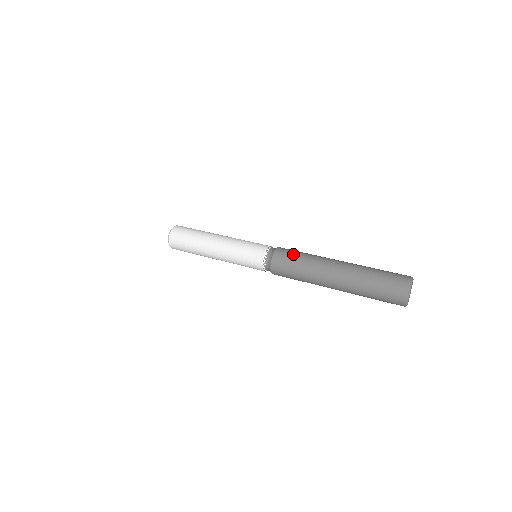
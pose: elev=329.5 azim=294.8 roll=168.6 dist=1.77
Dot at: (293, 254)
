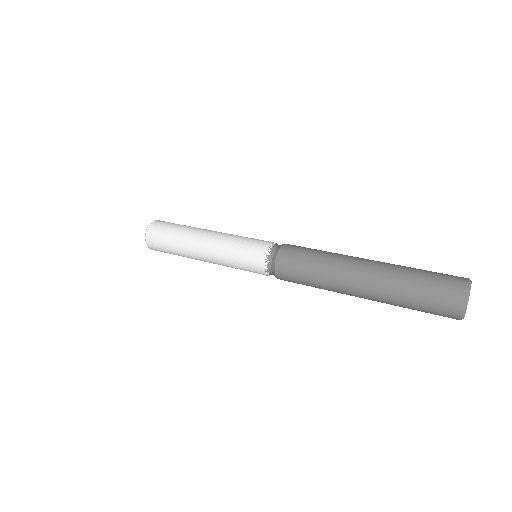
Dot at: (301, 260)
